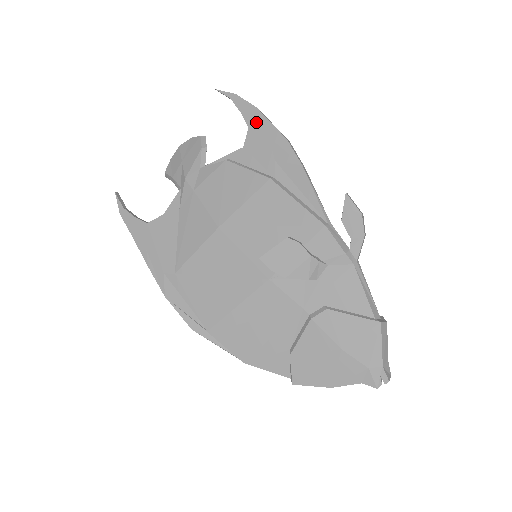
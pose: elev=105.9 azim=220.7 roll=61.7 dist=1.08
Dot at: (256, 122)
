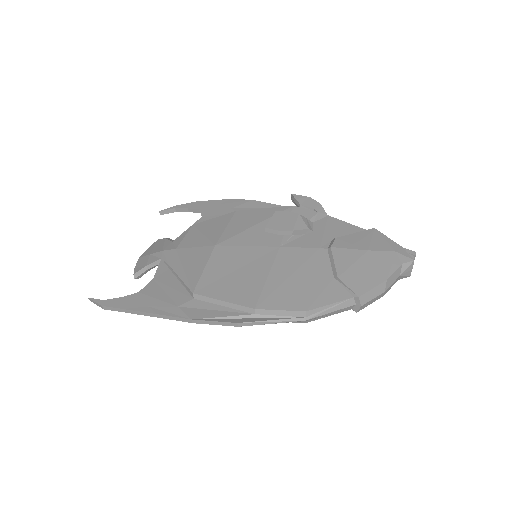
Dot at: (203, 205)
